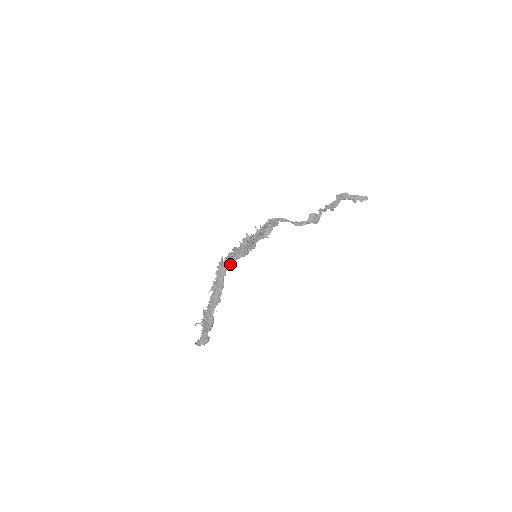
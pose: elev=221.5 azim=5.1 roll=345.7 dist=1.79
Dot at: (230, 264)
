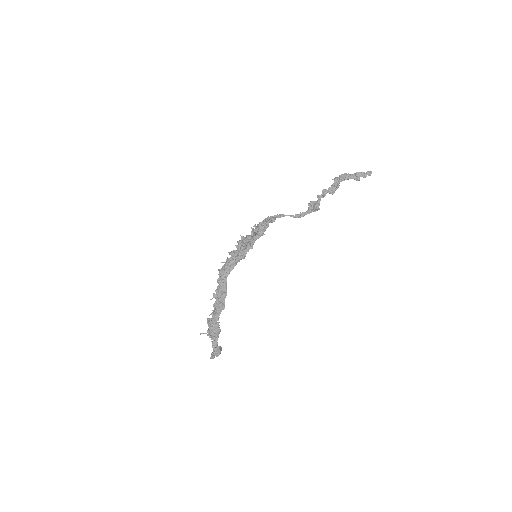
Dot at: (230, 269)
